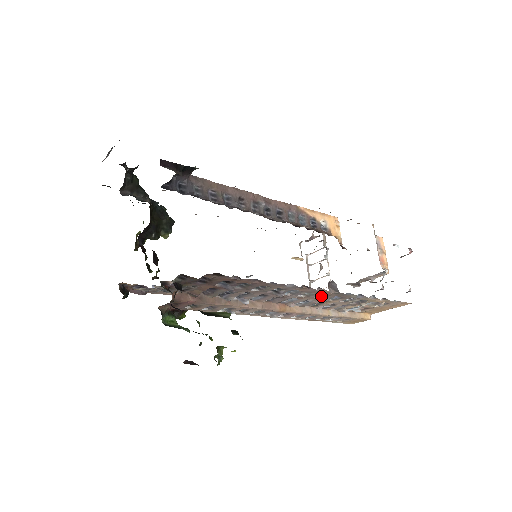
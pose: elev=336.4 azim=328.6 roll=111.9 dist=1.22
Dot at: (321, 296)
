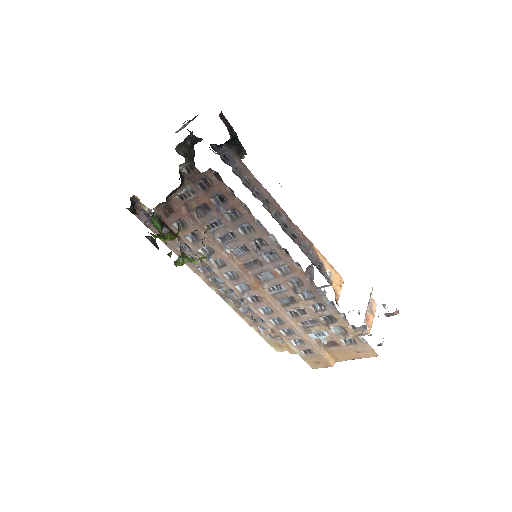
Dot at: (296, 284)
